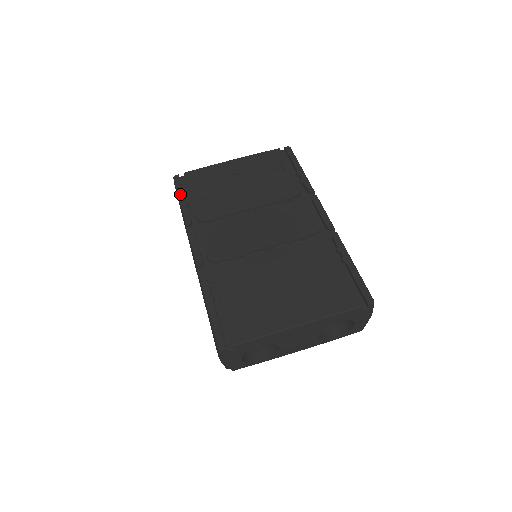
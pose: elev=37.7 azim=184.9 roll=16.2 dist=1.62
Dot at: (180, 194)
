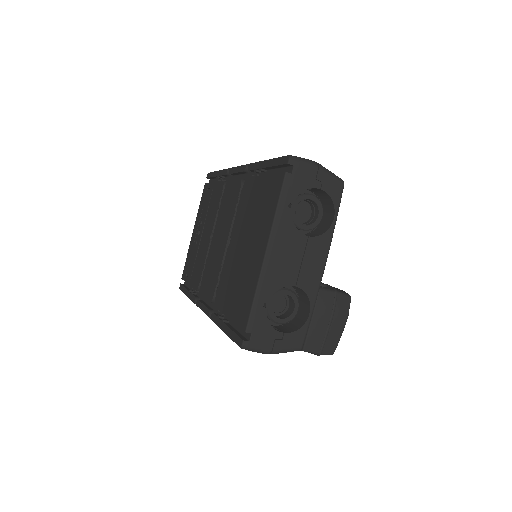
Dot at: (185, 292)
